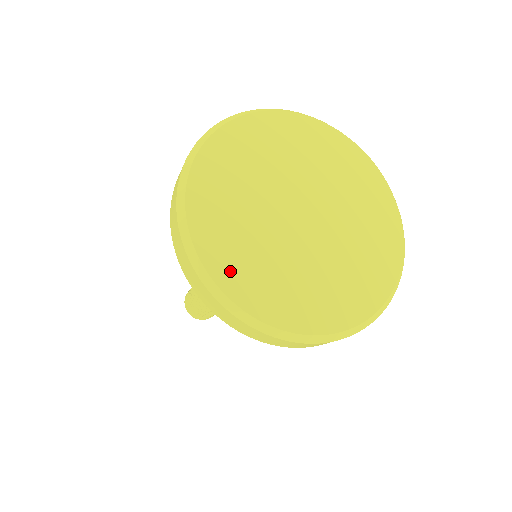
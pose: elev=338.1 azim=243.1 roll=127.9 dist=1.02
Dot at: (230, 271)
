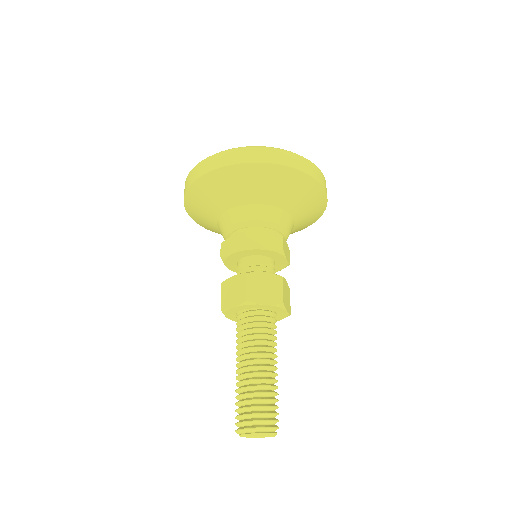
Dot at: occluded
